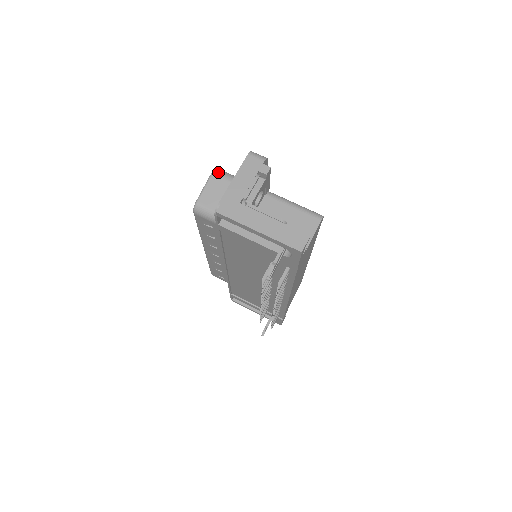
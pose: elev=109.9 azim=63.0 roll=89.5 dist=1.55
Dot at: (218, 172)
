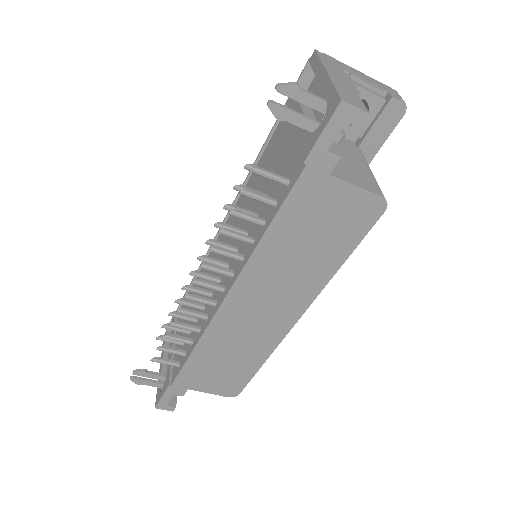
Dot at: occluded
